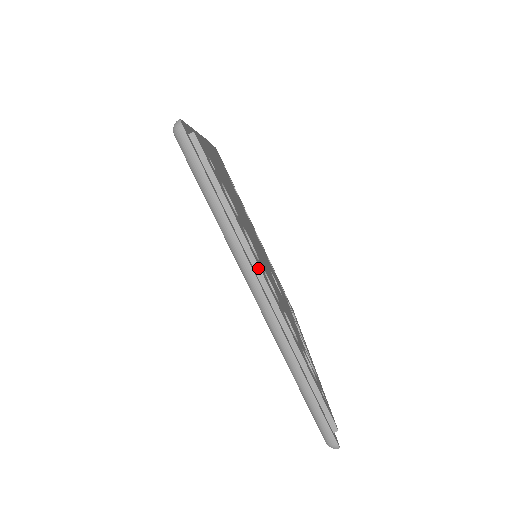
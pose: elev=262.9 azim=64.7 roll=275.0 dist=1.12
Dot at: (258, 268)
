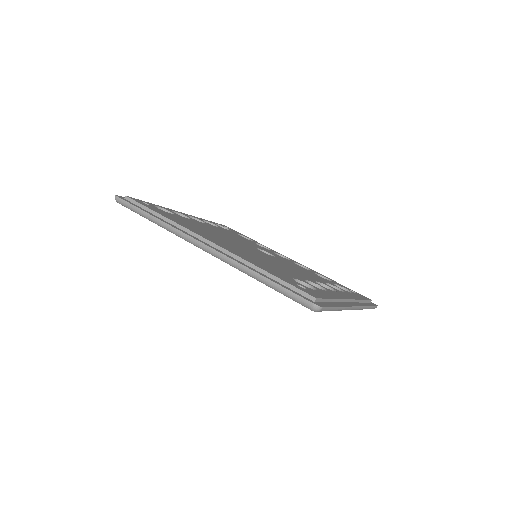
Dot at: (345, 300)
